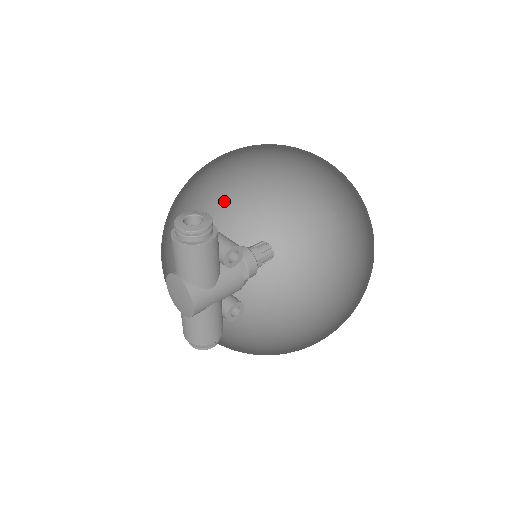
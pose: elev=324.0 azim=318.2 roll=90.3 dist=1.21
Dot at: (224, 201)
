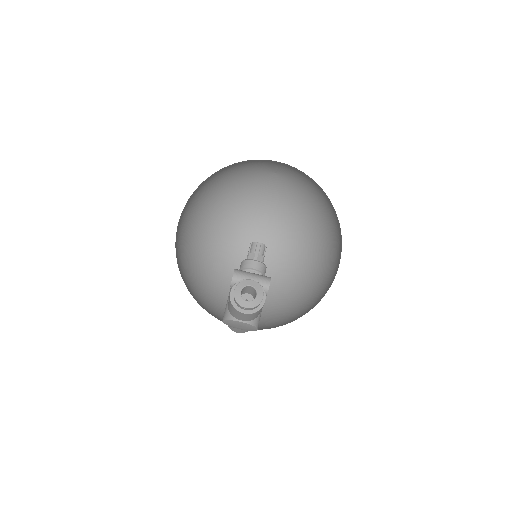
Dot at: (186, 207)
